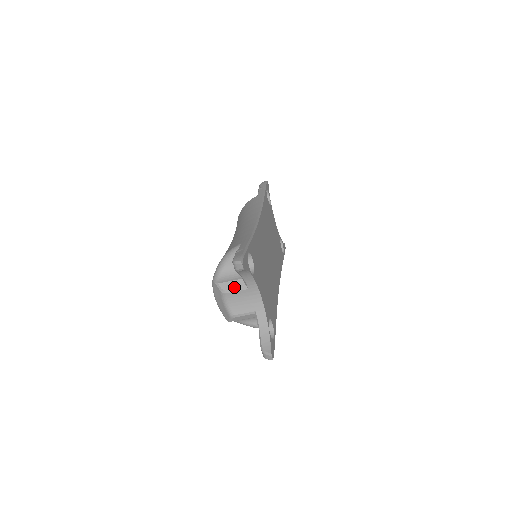
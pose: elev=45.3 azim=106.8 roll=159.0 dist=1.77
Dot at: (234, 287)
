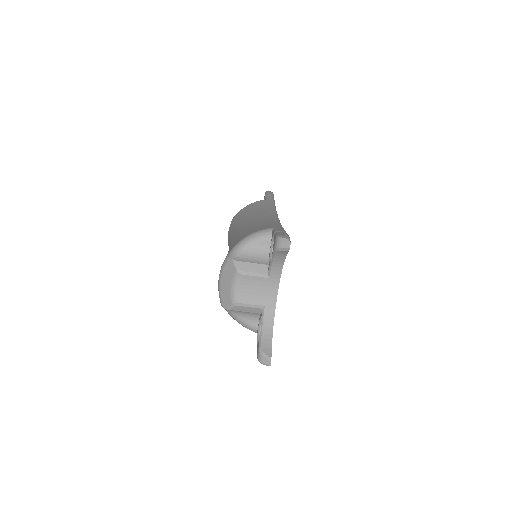
Dot at: (254, 270)
